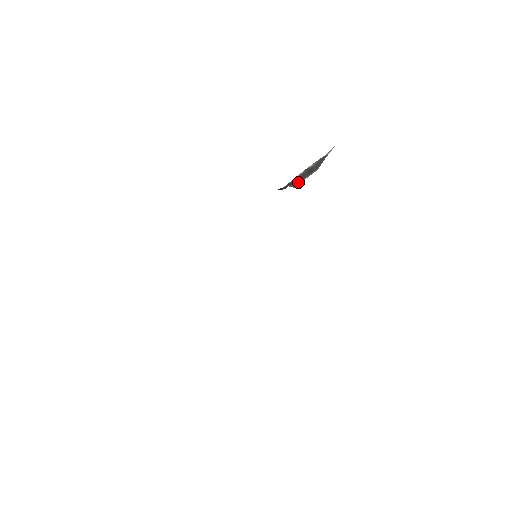
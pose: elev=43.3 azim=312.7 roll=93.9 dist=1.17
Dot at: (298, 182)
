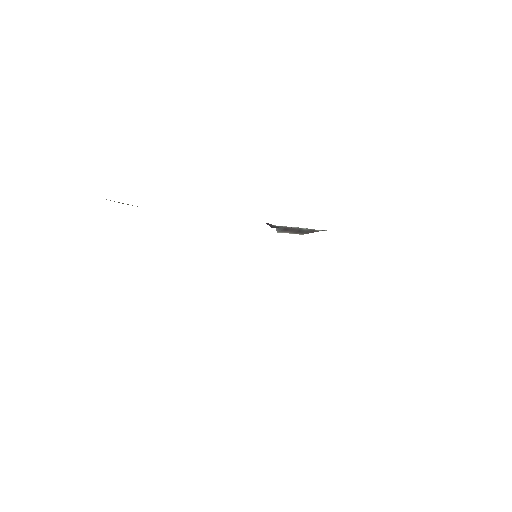
Dot at: (284, 231)
